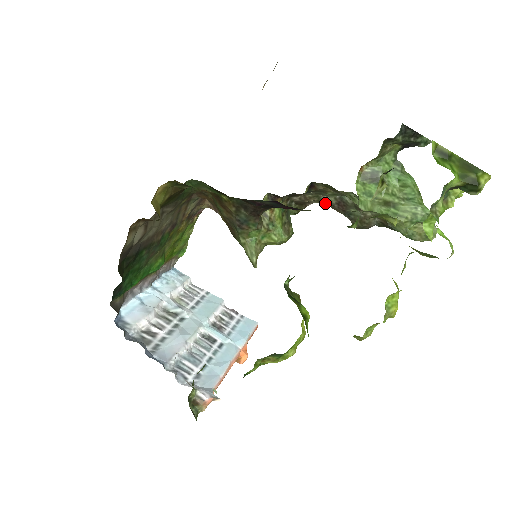
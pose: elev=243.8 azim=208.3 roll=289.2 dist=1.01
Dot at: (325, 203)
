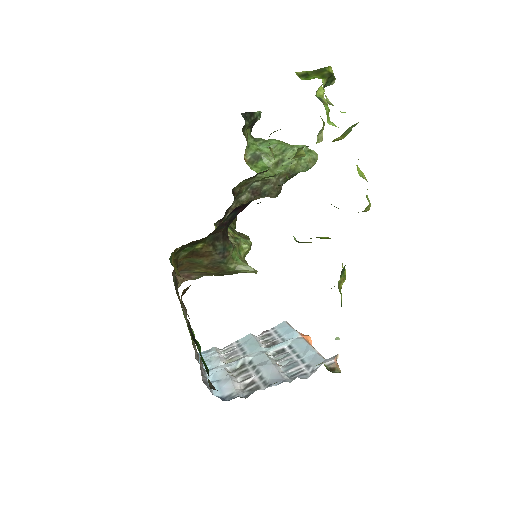
Dot at: (245, 202)
